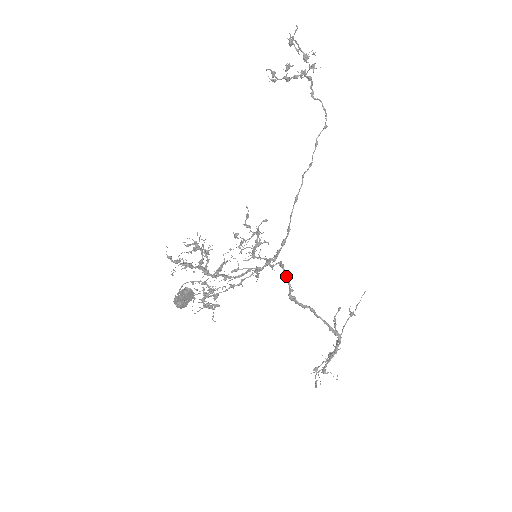
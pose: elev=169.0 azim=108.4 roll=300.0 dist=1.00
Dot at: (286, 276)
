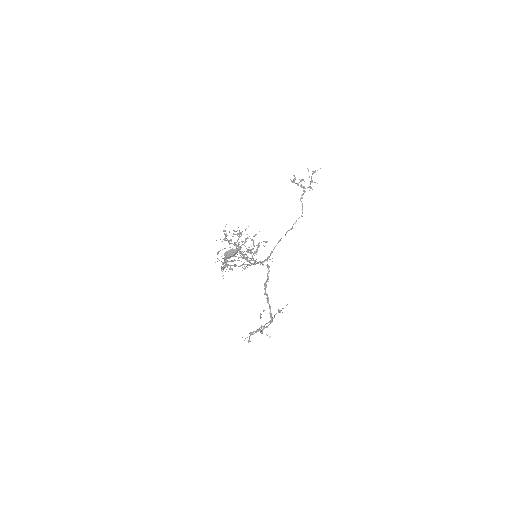
Dot at: (268, 273)
